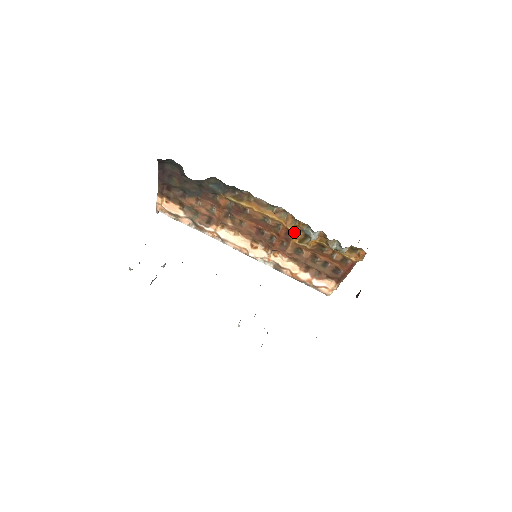
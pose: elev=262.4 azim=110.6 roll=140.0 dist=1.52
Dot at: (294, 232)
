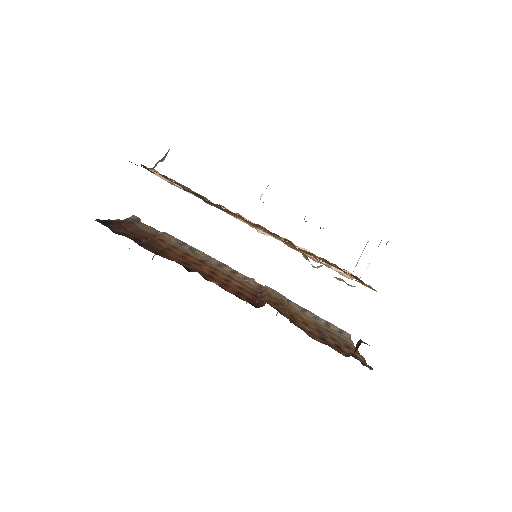
Dot at: occluded
